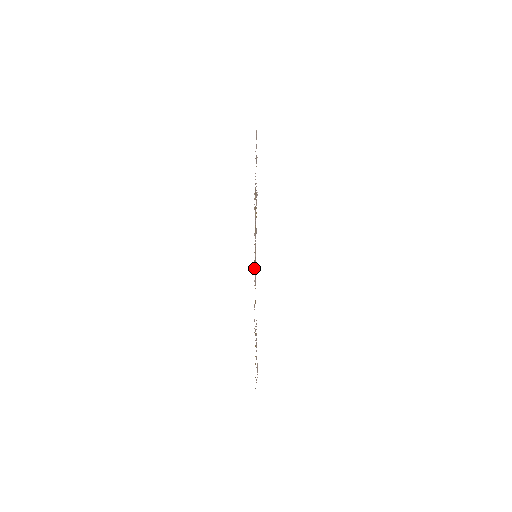
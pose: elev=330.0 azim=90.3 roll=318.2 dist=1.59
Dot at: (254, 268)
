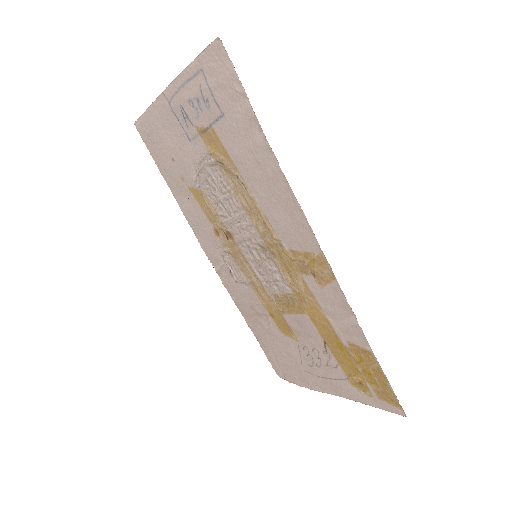
Dot at: (338, 284)
